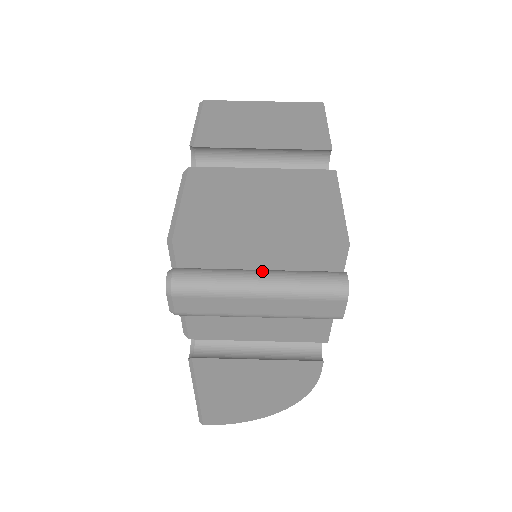
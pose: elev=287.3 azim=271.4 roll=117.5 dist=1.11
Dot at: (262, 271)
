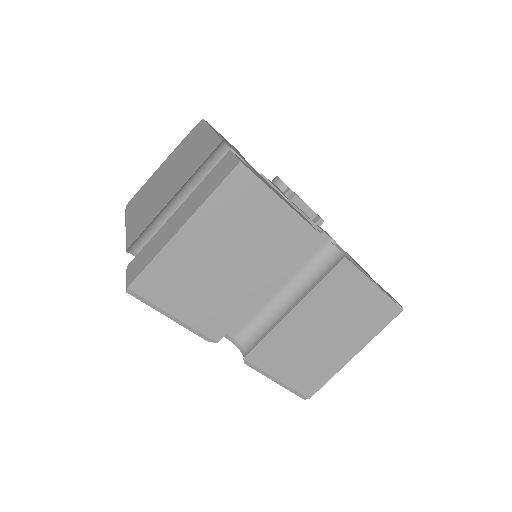
Dot at: occluded
